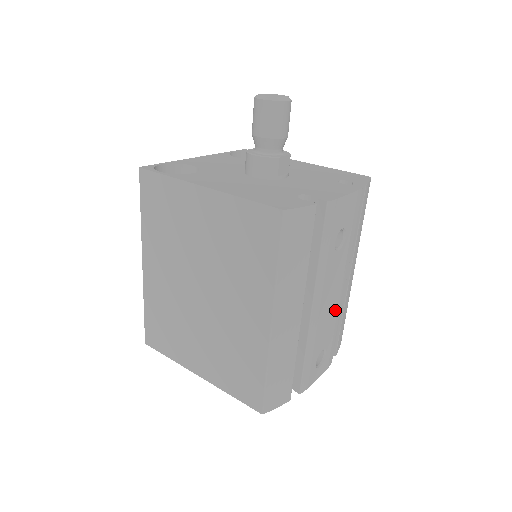
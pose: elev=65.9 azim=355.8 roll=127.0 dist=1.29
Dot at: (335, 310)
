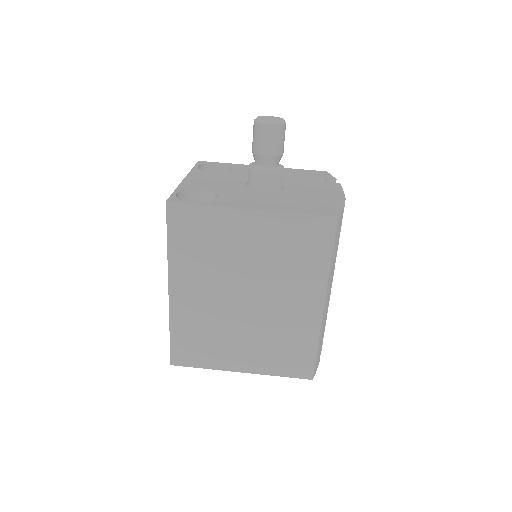
Dot at: occluded
